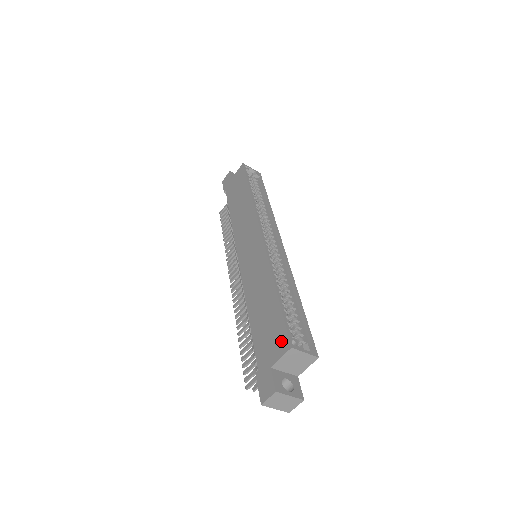
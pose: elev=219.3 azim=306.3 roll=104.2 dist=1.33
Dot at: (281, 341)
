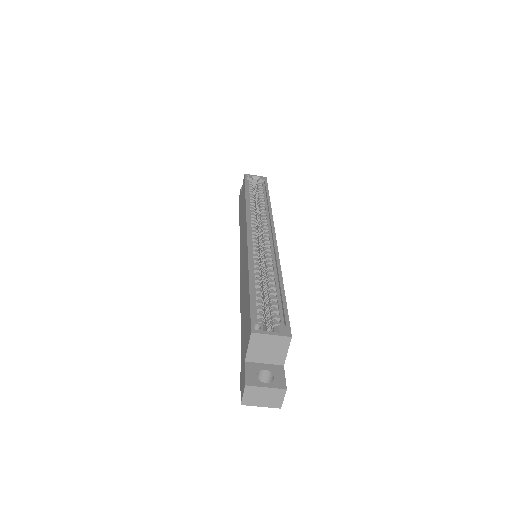
Dot at: (248, 330)
